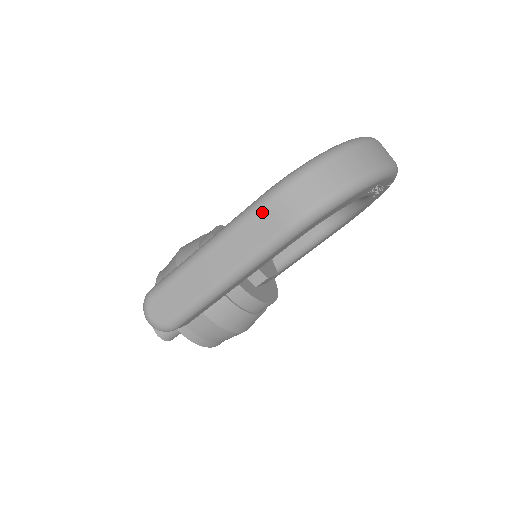
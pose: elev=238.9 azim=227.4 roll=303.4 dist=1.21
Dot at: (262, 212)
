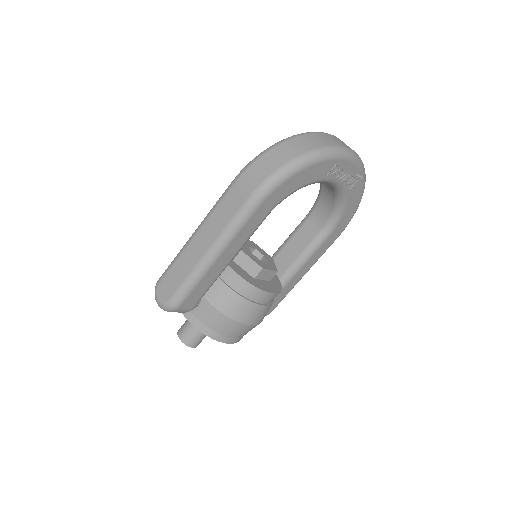
Dot at: (233, 190)
